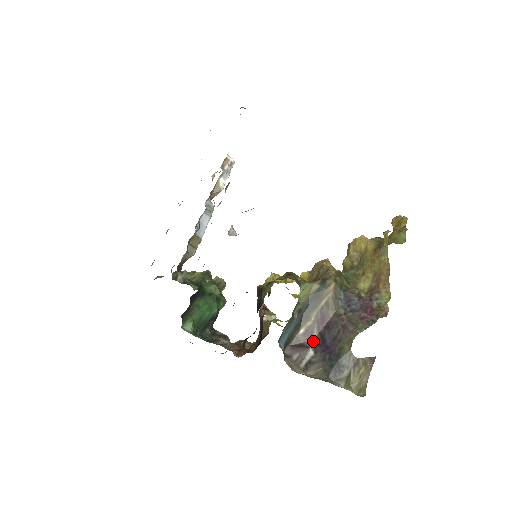
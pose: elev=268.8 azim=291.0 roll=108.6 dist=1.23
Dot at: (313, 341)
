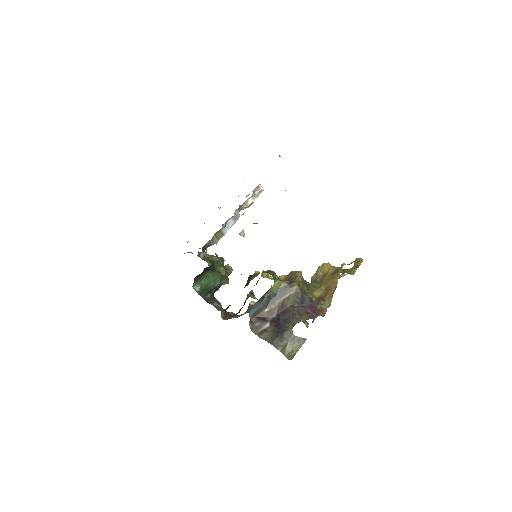
Dot at: (272, 318)
